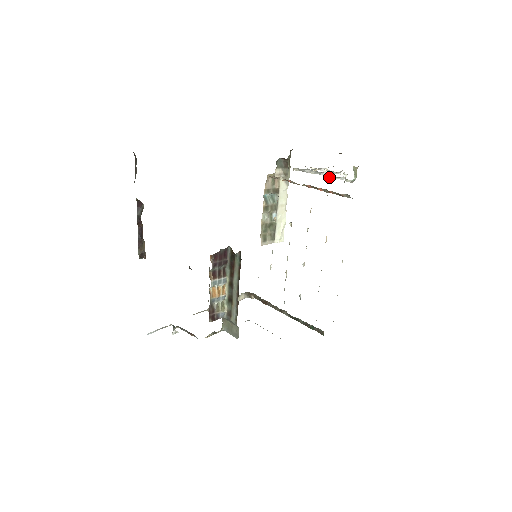
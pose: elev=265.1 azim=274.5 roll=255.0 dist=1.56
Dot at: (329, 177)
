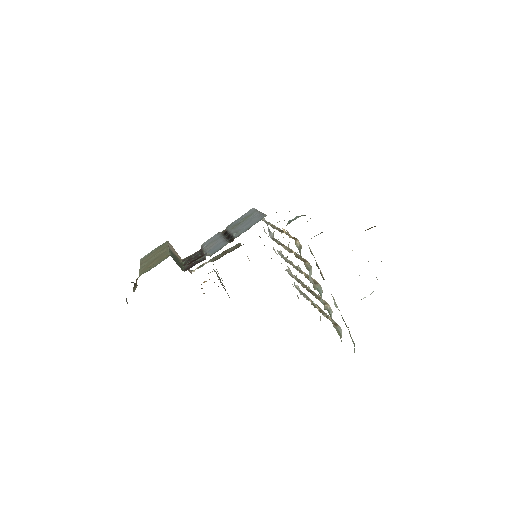
Dot at: occluded
